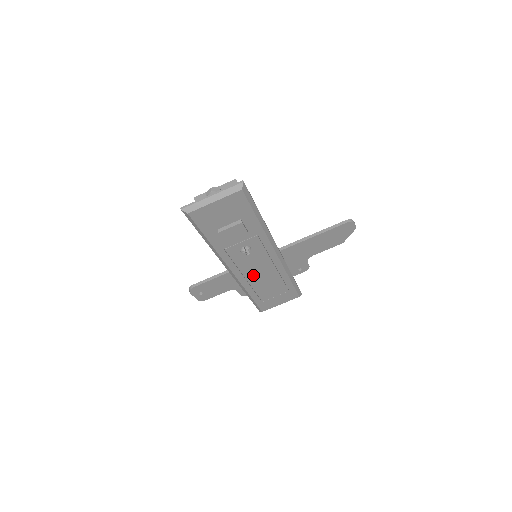
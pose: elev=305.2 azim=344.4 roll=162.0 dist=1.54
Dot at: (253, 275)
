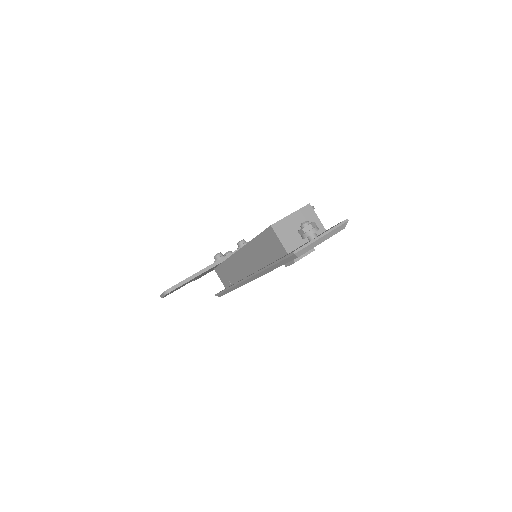
Dot at: occluded
